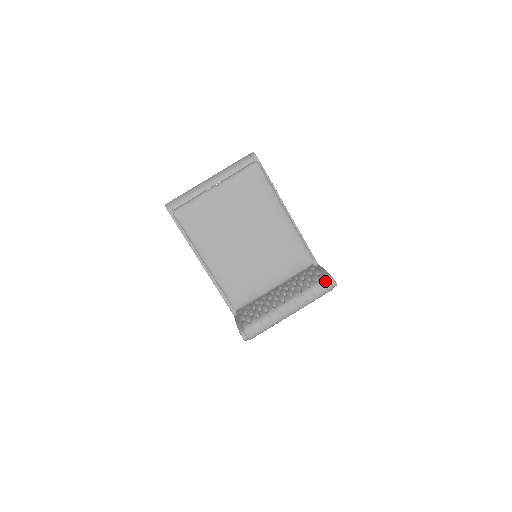
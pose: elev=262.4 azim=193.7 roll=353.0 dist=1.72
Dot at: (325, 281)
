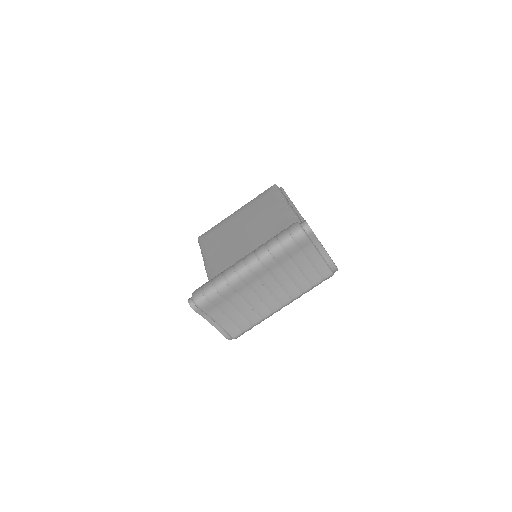
Dot at: (293, 223)
